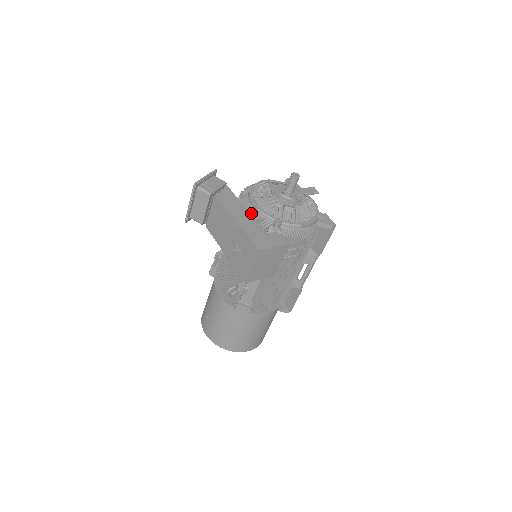
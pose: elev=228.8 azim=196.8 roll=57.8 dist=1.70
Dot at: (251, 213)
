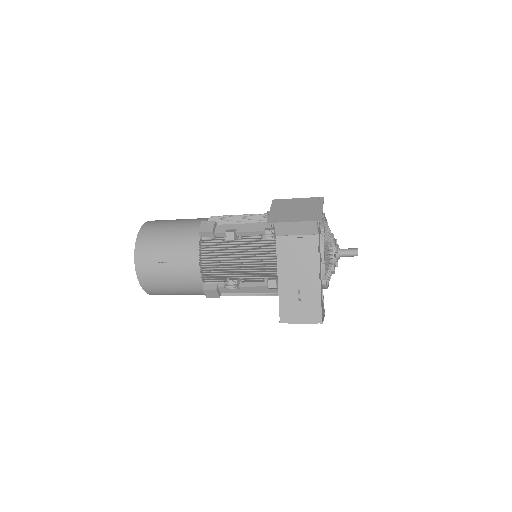
Dot at: occluded
